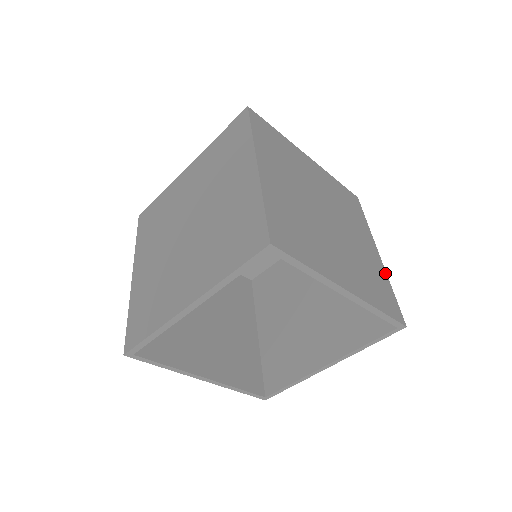
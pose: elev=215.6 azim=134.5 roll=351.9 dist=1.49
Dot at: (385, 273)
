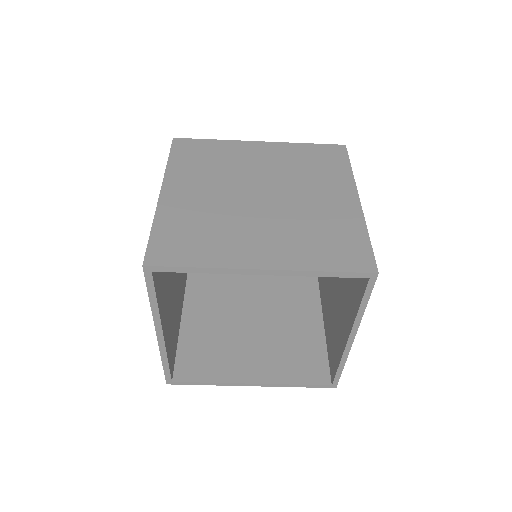
Dot at: (361, 219)
